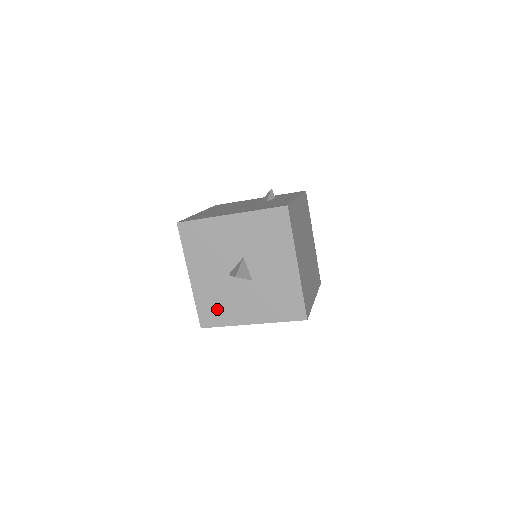
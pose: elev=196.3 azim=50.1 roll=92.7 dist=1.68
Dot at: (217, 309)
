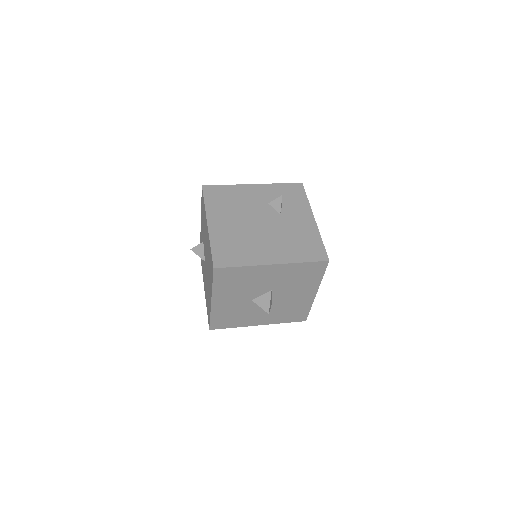
Dot at: (231, 319)
